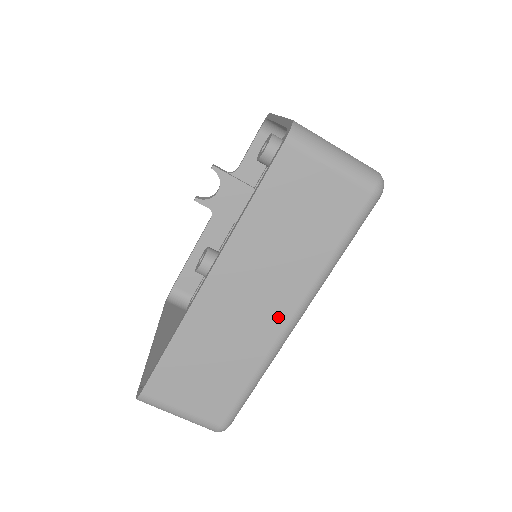
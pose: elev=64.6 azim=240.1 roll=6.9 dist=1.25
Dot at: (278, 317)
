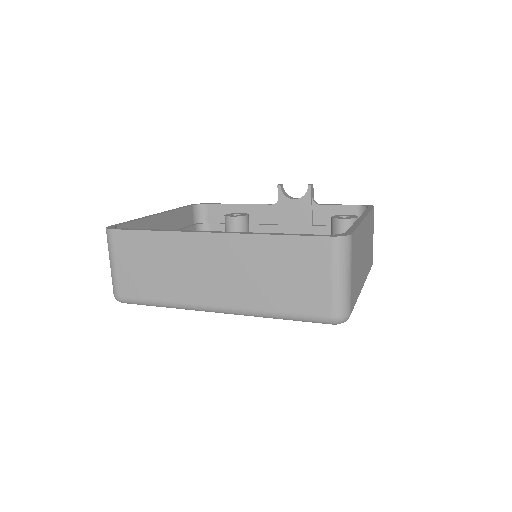
Dot at: (213, 297)
